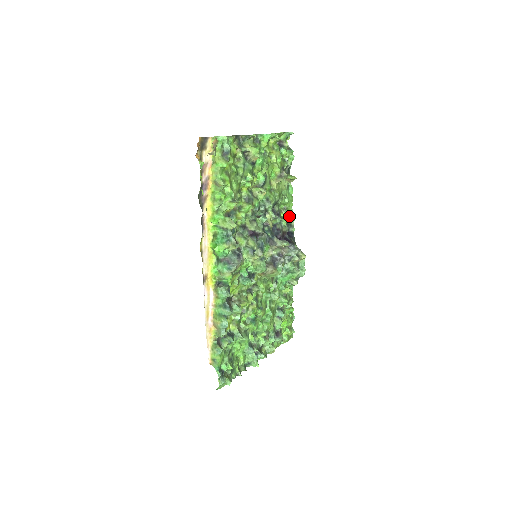
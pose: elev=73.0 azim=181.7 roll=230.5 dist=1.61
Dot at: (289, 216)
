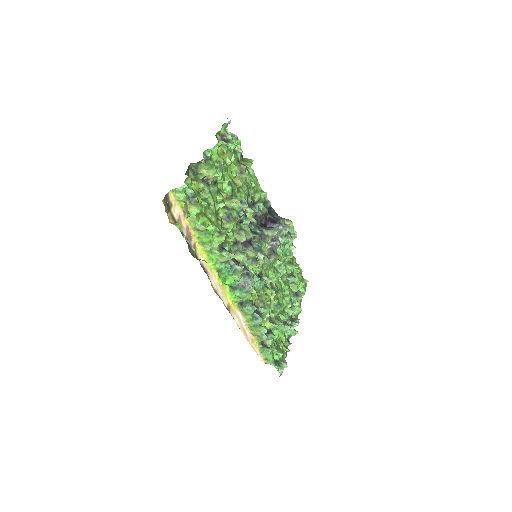
Dot at: (261, 195)
